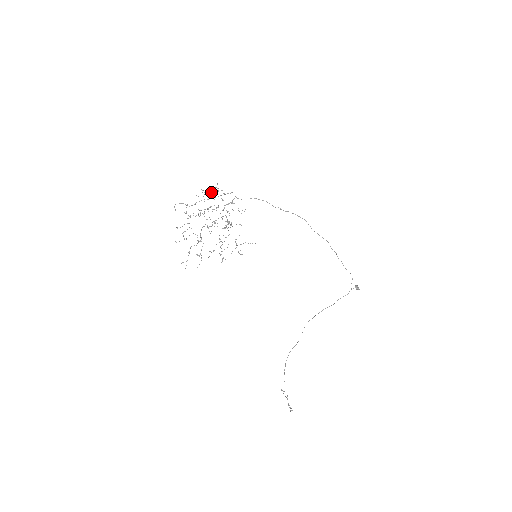
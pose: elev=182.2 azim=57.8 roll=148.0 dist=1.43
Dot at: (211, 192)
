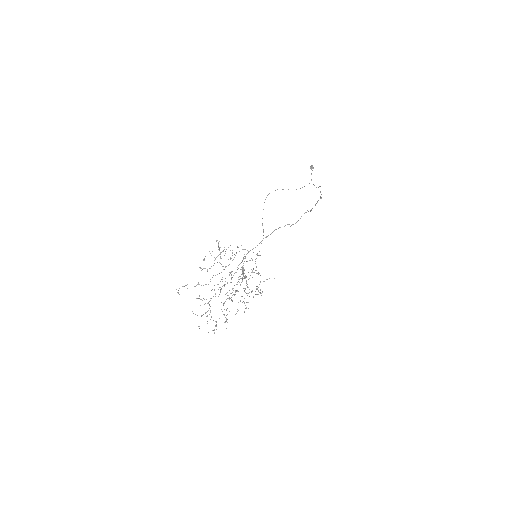
Dot at: occluded
